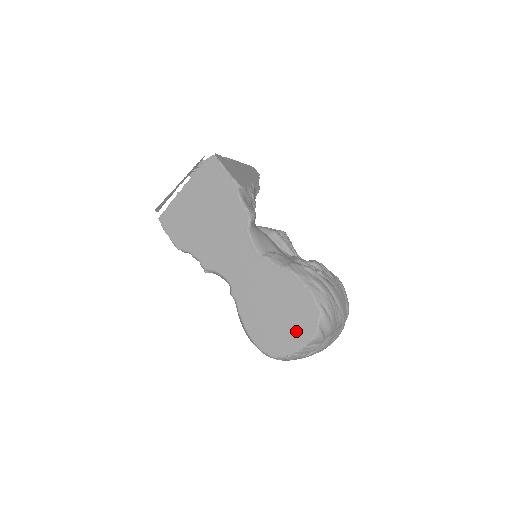
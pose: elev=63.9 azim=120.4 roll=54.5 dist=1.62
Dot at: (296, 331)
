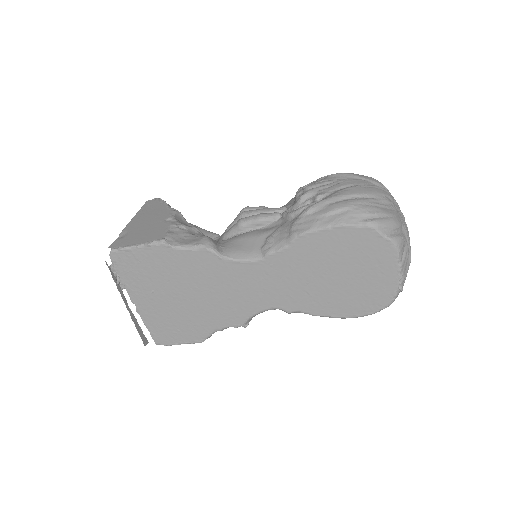
Dot at: (376, 266)
